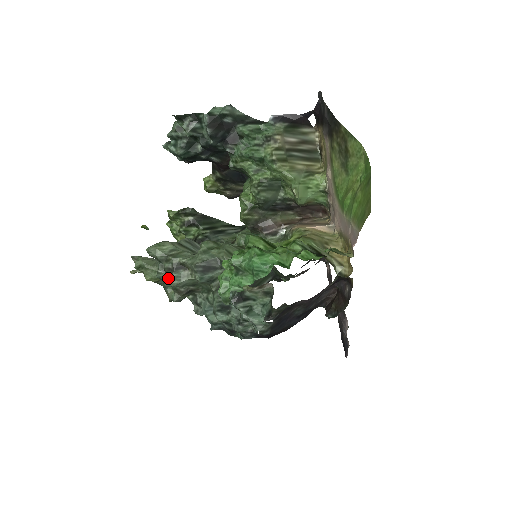
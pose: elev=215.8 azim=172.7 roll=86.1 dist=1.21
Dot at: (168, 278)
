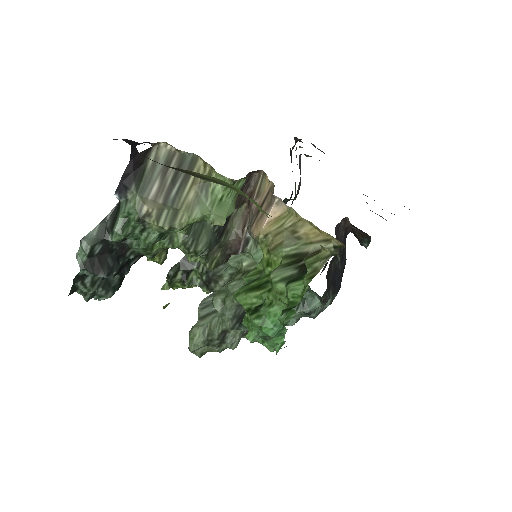
Dot at: occluded
